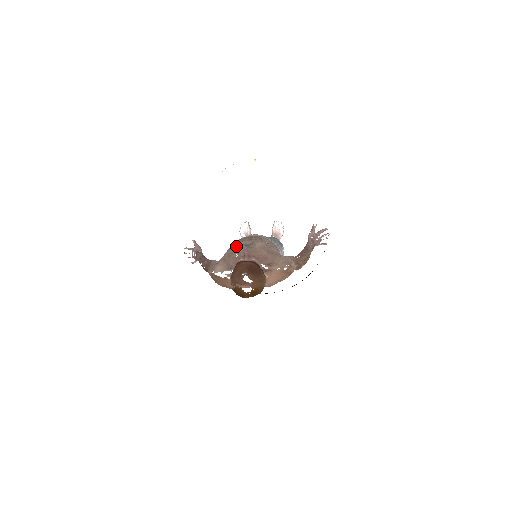
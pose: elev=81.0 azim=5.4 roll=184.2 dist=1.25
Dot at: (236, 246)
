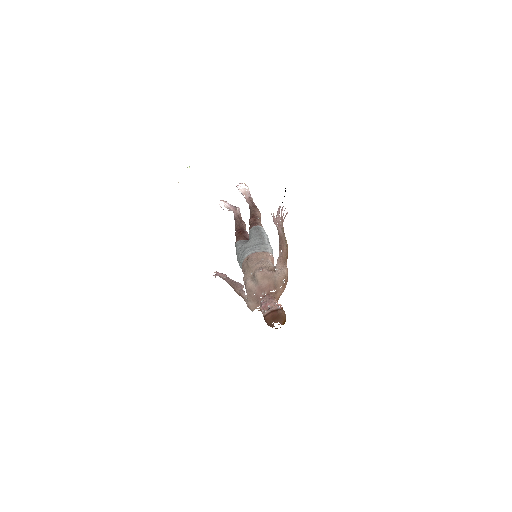
Dot at: (248, 286)
